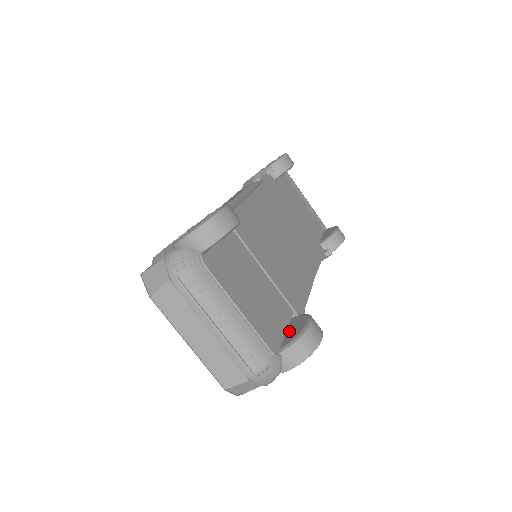
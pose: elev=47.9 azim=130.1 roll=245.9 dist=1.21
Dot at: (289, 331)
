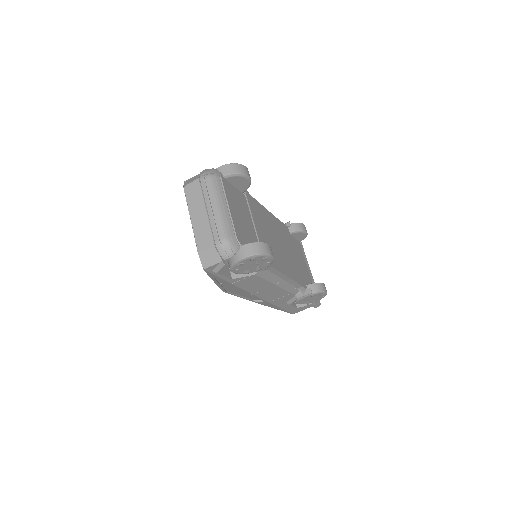
Dot at: occluded
